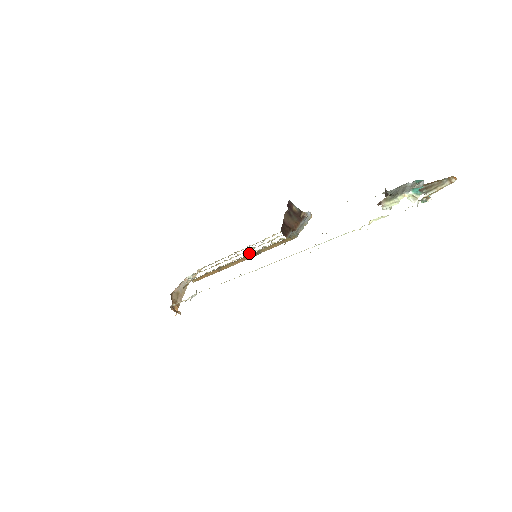
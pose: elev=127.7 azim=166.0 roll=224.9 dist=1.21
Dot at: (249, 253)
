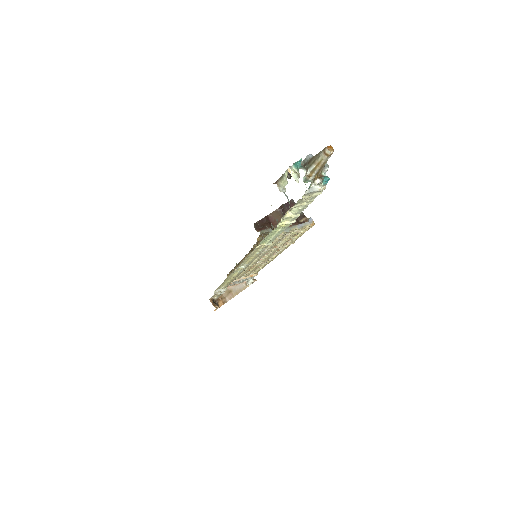
Dot at: occluded
